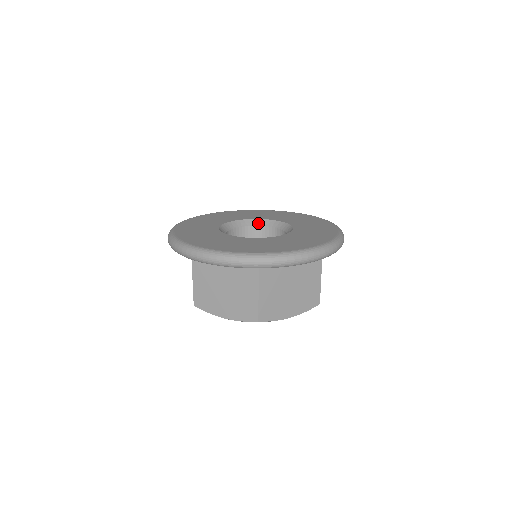
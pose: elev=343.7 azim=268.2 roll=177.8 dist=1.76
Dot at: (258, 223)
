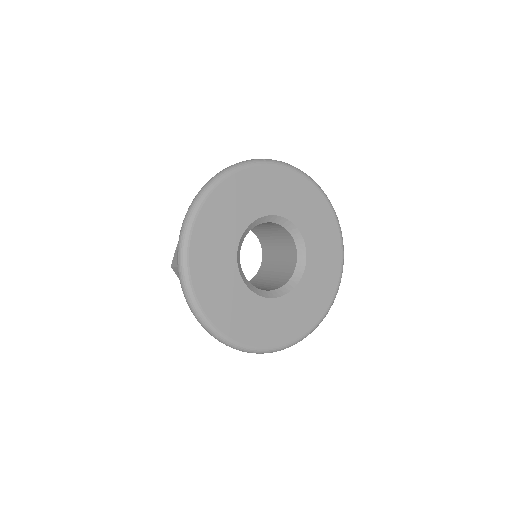
Dot at: (254, 225)
